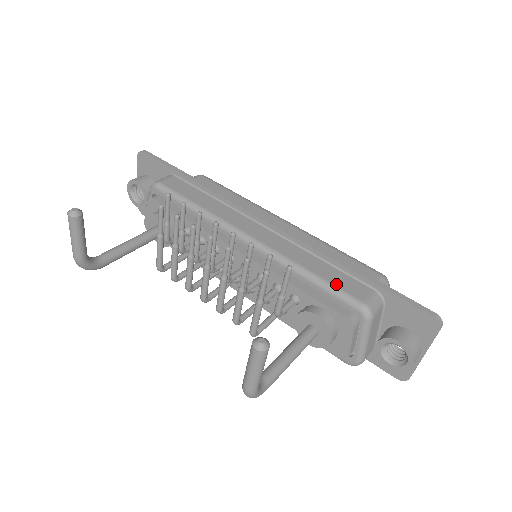
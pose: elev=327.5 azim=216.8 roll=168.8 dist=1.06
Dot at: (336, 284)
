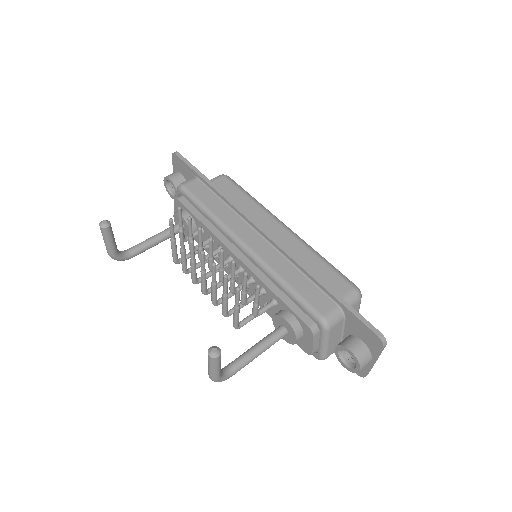
Dot at: (305, 297)
